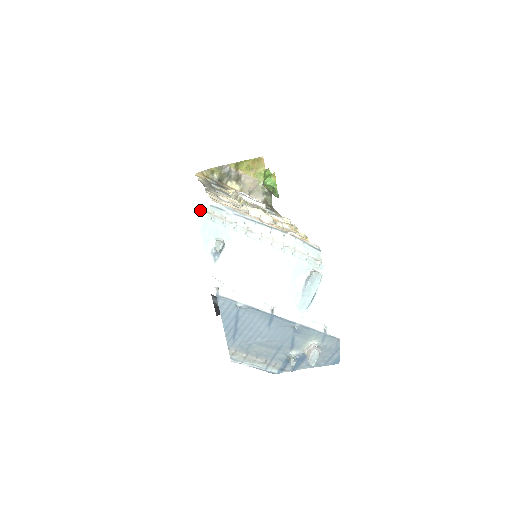
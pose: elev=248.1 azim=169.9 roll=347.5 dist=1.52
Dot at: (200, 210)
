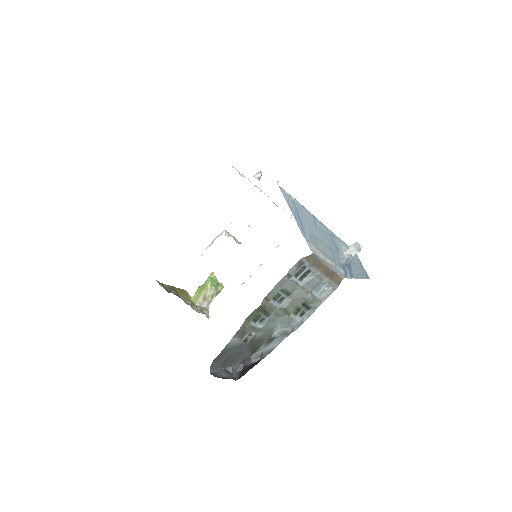
Dot at: (233, 167)
